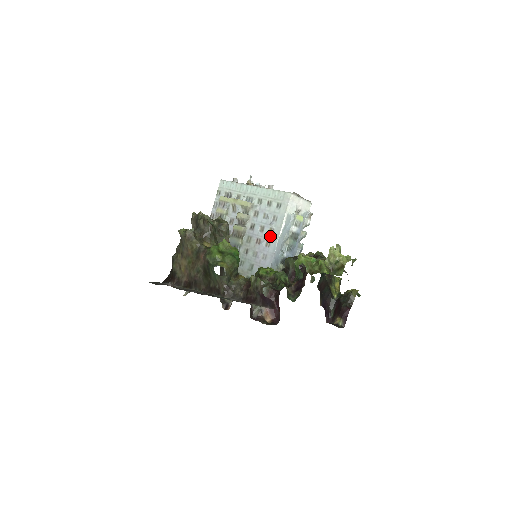
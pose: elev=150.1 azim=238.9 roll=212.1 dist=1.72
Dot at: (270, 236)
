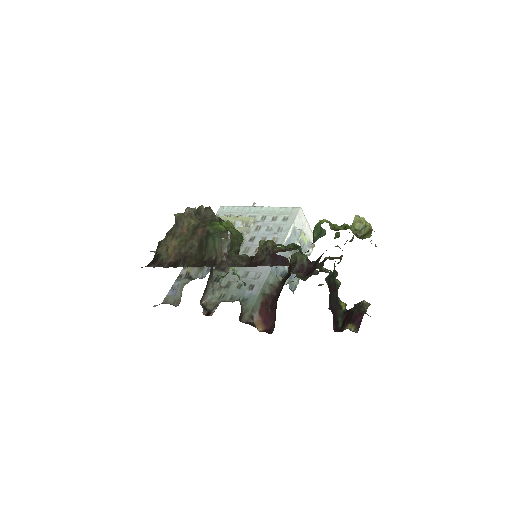
Dot at: occluded
